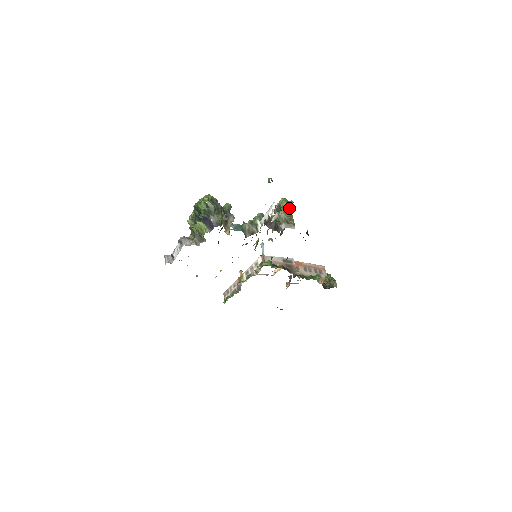
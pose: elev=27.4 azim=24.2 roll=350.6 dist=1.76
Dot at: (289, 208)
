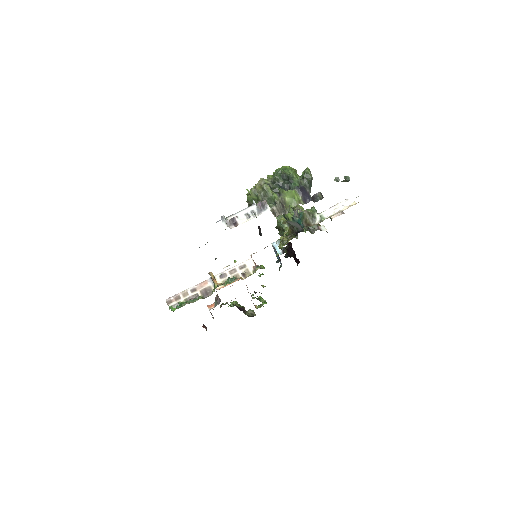
Dot at: occluded
